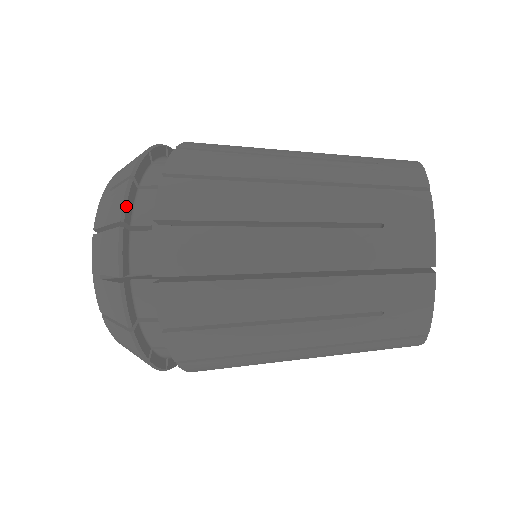
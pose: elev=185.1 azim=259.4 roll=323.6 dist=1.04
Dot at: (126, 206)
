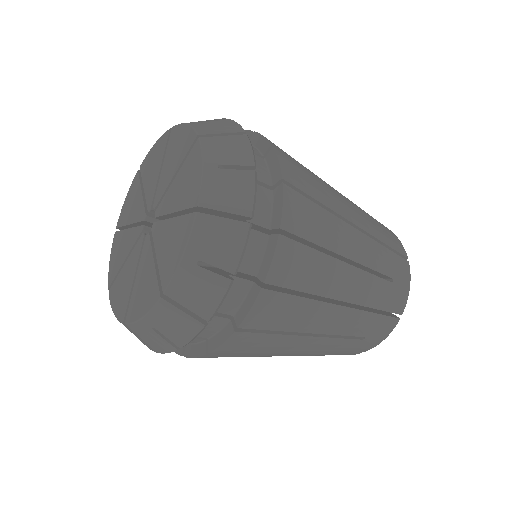
Dot at: (242, 128)
